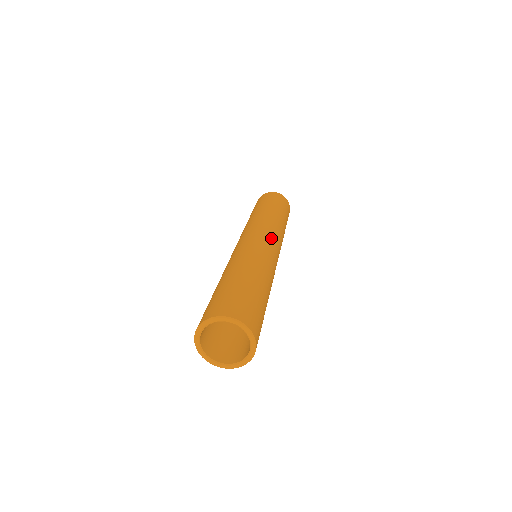
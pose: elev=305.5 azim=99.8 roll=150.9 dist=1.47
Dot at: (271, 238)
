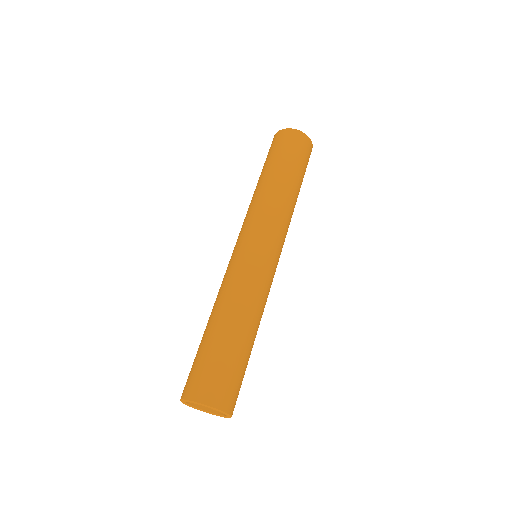
Dot at: (271, 244)
